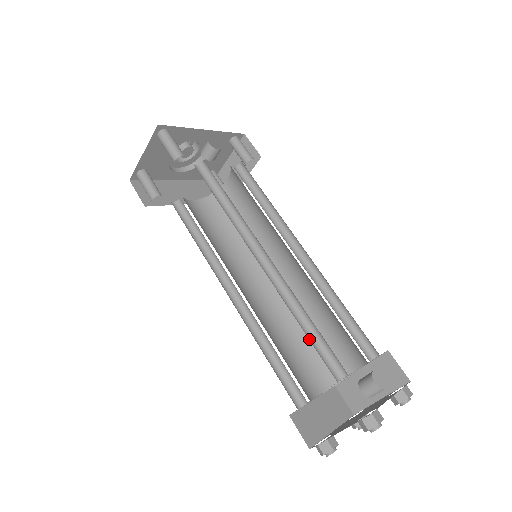
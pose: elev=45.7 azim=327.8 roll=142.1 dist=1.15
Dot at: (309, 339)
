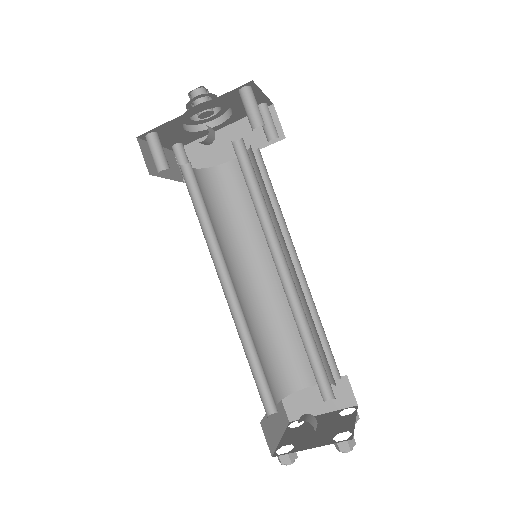
Dot at: (257, 371)
